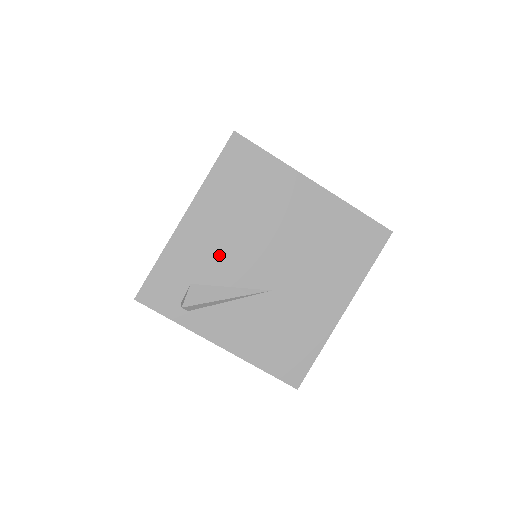
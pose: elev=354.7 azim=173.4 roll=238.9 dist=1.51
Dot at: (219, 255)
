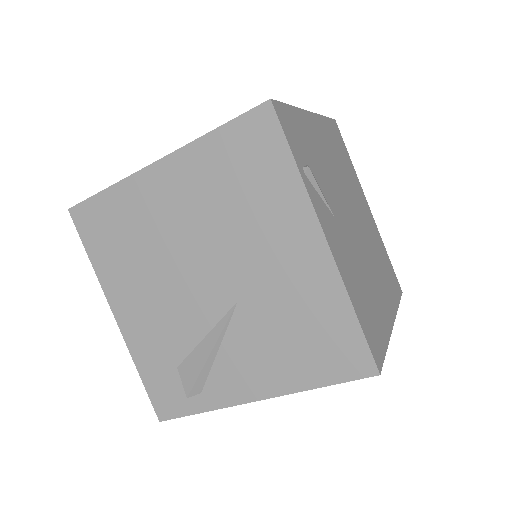
Dot at: (167, 319)
